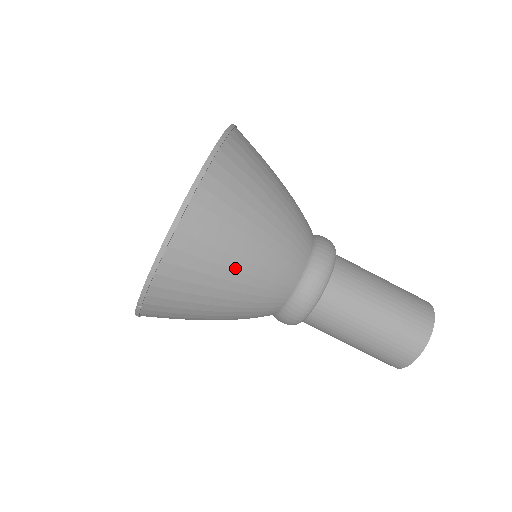
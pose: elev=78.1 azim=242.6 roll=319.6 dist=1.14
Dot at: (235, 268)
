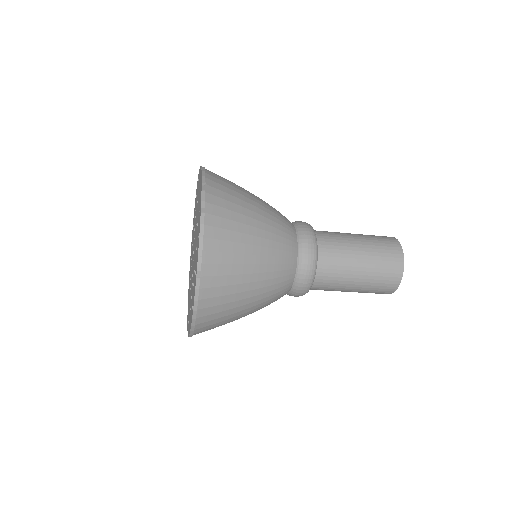
Dot at: occluded
